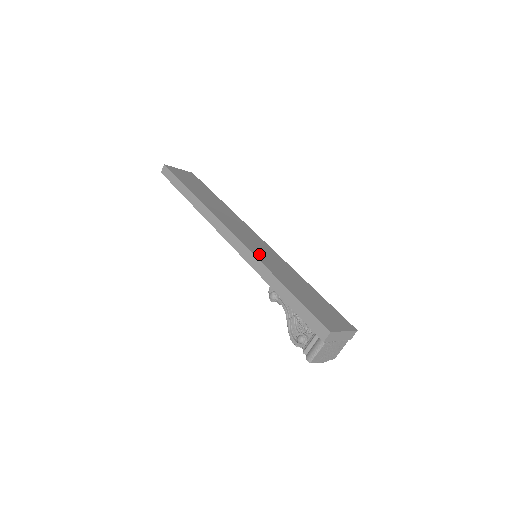
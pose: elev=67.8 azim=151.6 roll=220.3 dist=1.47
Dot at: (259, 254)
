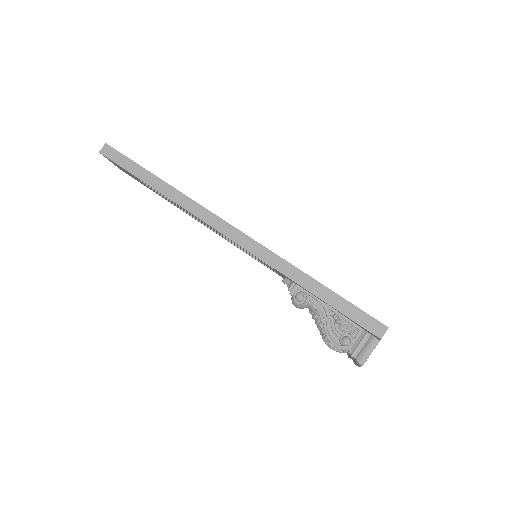
Dot at: occluded
